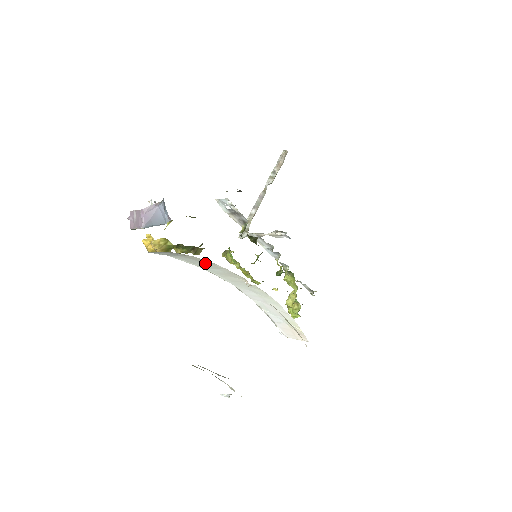
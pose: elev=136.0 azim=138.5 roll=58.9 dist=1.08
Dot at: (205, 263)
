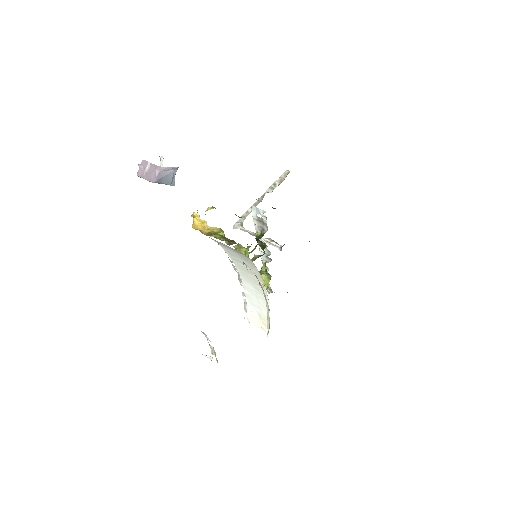
Dot at: (245, 261)
